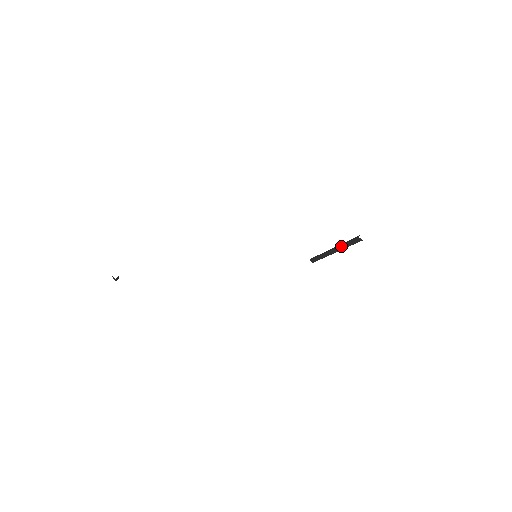
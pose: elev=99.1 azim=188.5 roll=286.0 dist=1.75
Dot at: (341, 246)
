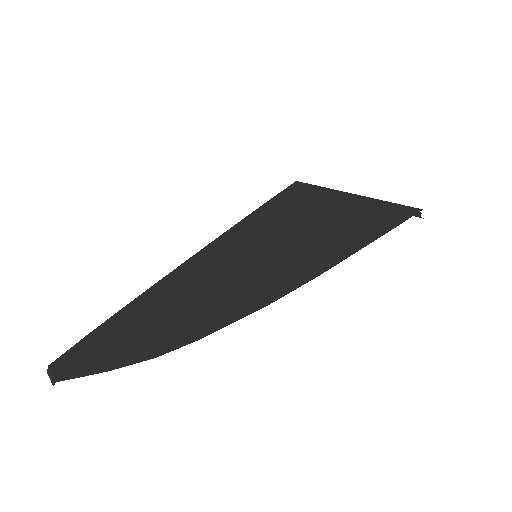
Dot at: occluded
